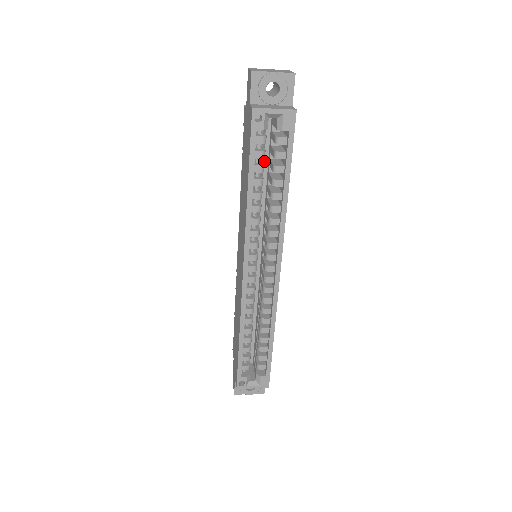
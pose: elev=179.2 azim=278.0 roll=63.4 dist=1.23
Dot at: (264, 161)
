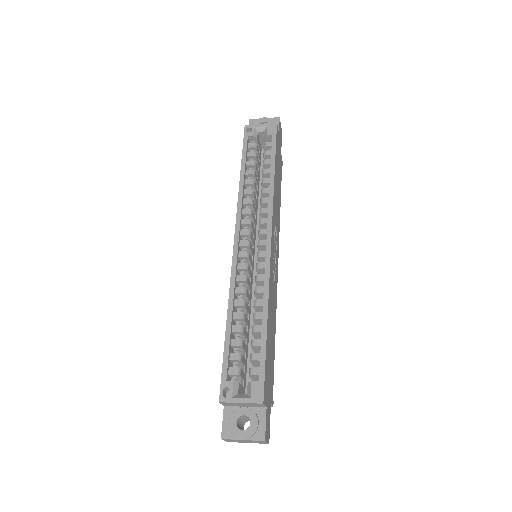
Dot at: occluded
